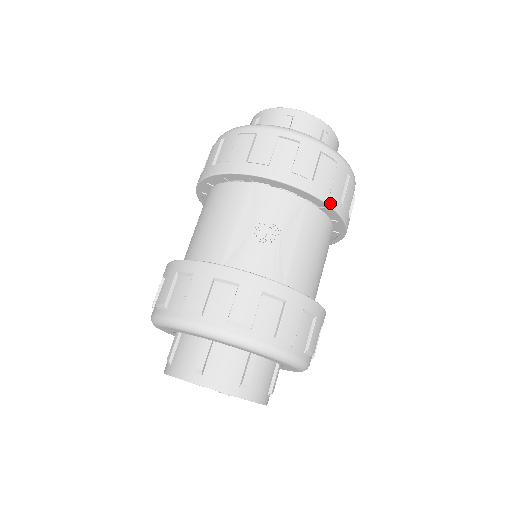
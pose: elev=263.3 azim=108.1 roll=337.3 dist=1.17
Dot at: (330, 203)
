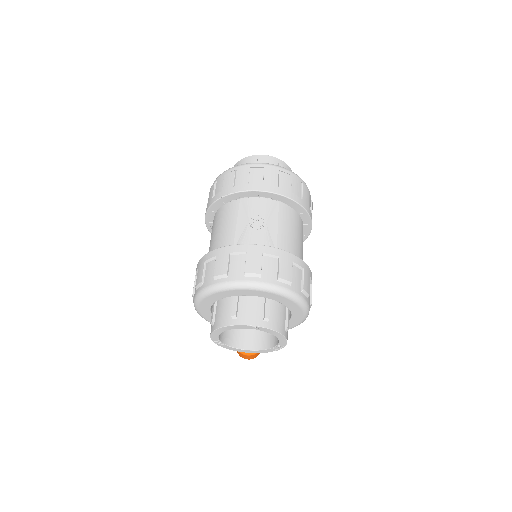
Dot at: (293, 199)
